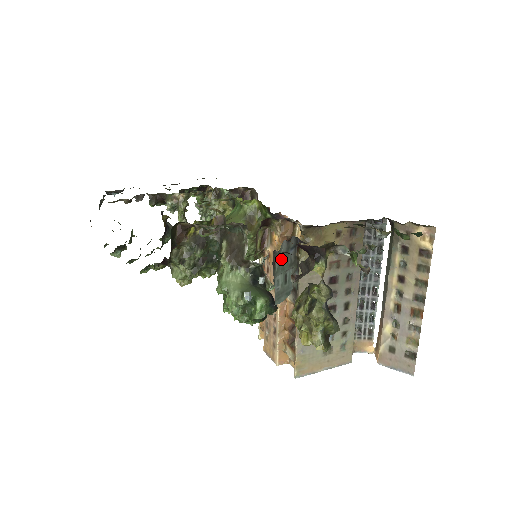
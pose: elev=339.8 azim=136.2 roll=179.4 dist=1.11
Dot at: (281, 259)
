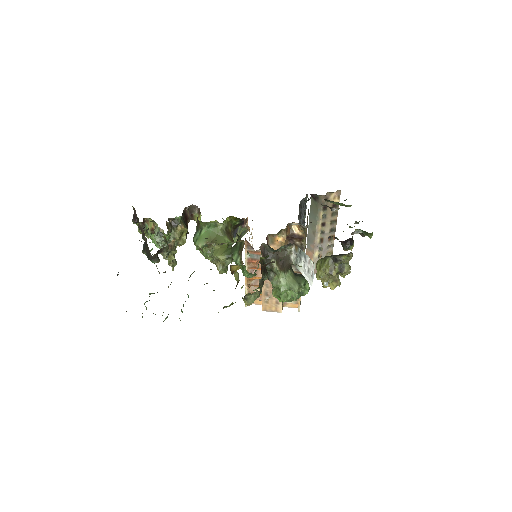
Dot at: occluded
